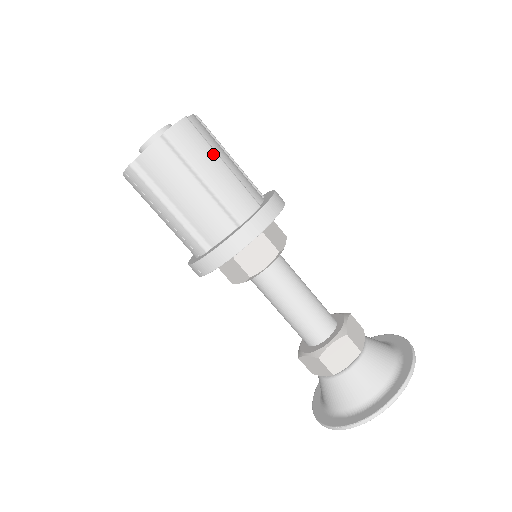
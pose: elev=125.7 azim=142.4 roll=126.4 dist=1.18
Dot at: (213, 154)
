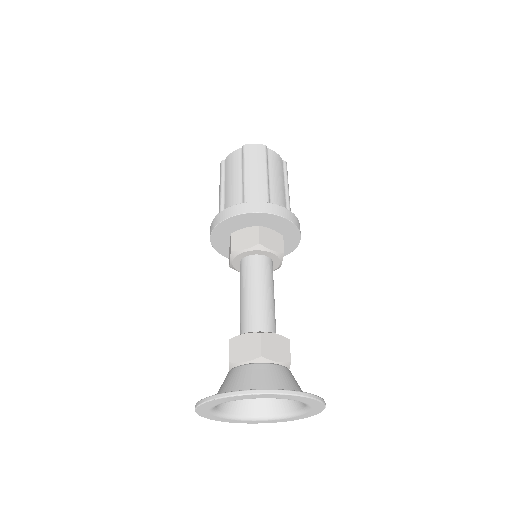
Dot at: (263, 167)
